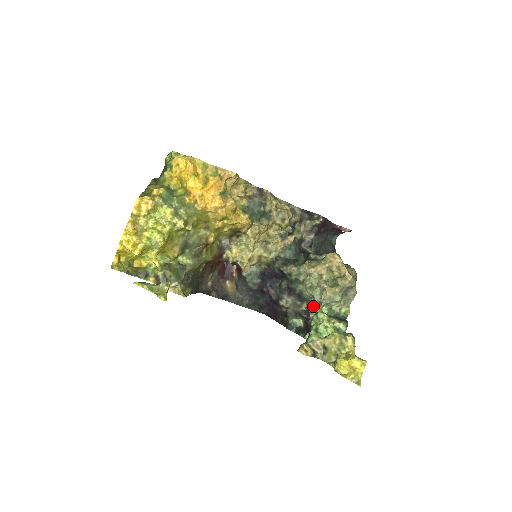
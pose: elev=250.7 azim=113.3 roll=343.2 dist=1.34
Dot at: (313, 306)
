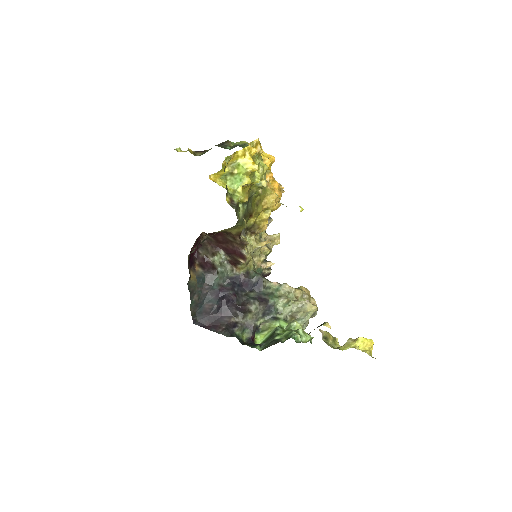
Dot at: (279, 320)
